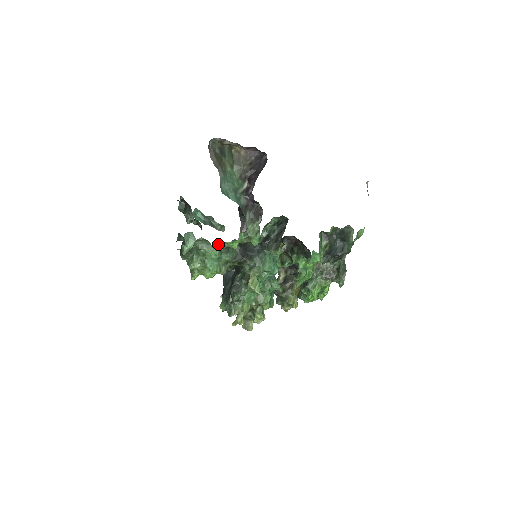
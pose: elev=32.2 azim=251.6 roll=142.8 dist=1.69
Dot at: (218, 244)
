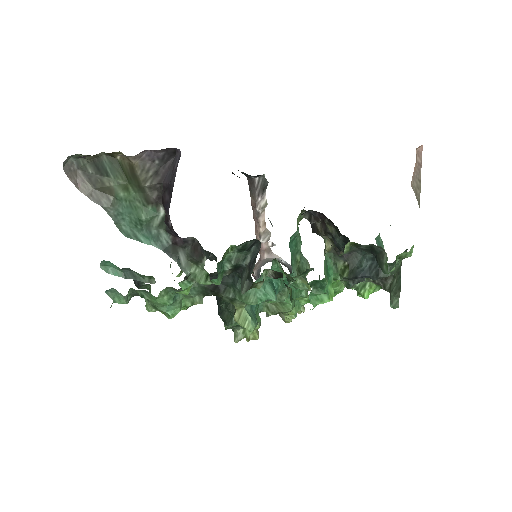
Dot at: (156, 297)
